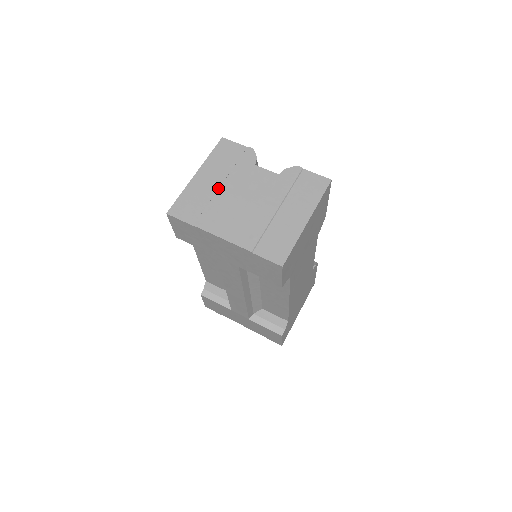
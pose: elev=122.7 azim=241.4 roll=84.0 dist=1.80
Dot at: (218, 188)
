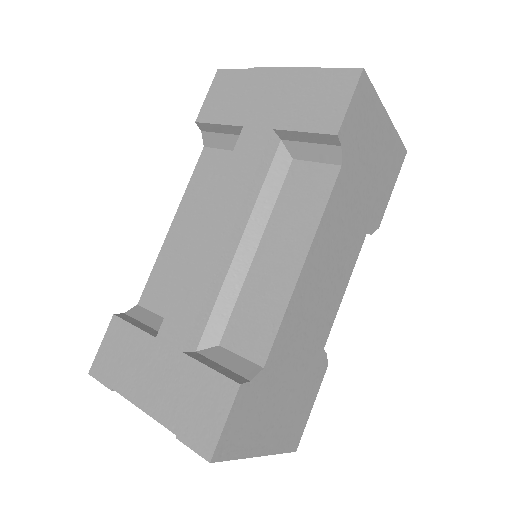
Dot at: occluded
